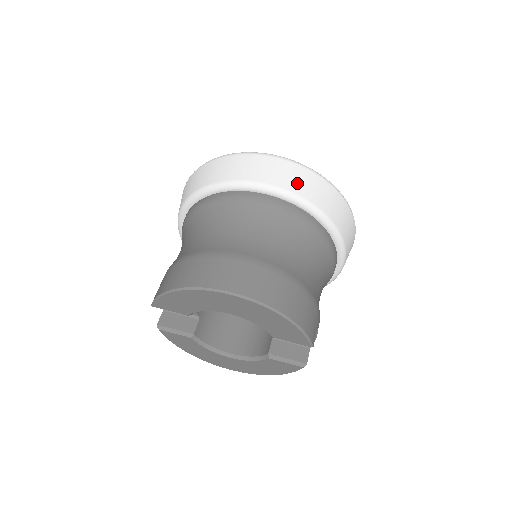
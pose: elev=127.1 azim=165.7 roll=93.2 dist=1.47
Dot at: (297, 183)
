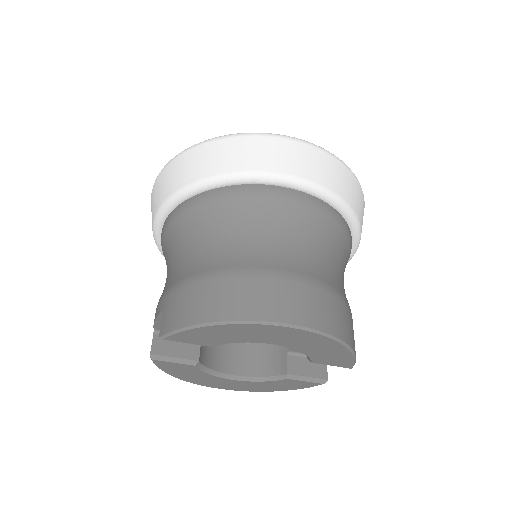
Dot at: (331, 177)
